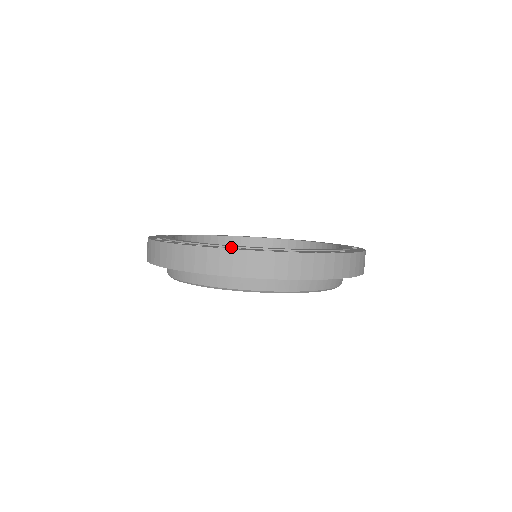
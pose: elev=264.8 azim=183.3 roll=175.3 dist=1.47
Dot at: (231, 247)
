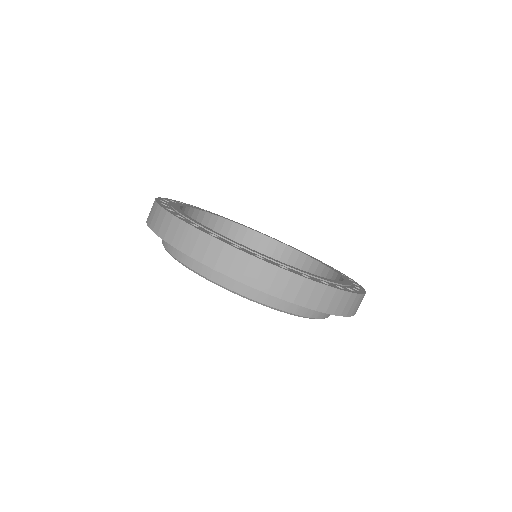
Dot at: (247, 250)
